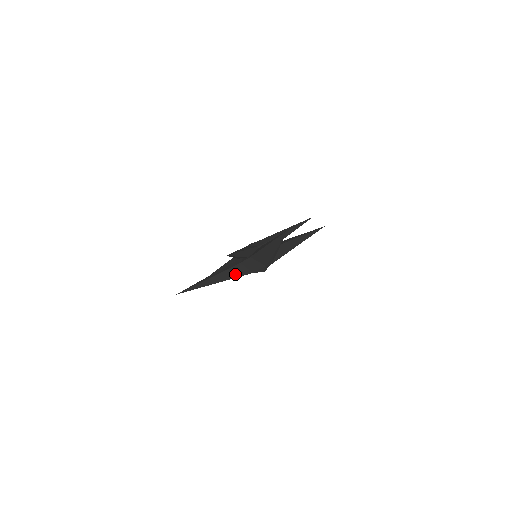
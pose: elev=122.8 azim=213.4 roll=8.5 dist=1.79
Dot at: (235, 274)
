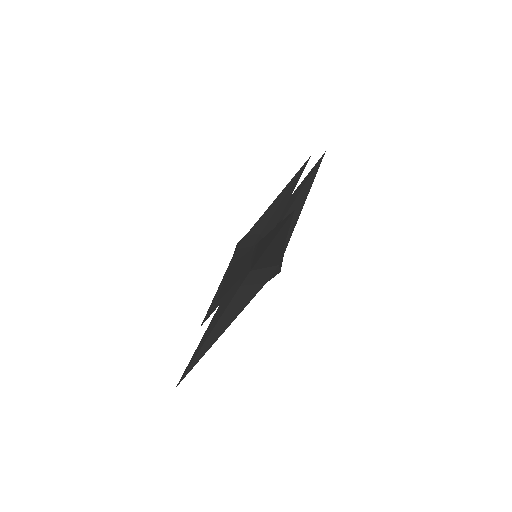
Dot at: (242, 303)
